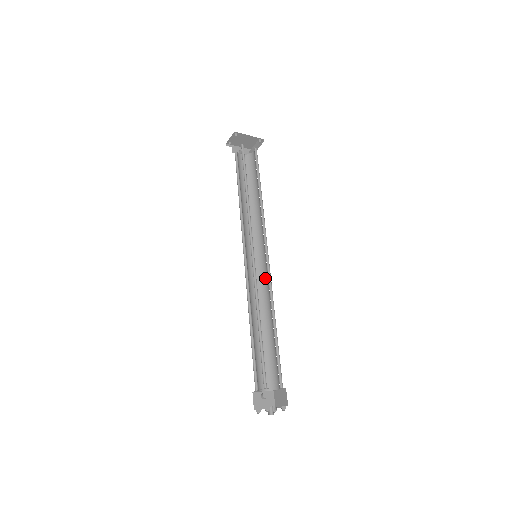
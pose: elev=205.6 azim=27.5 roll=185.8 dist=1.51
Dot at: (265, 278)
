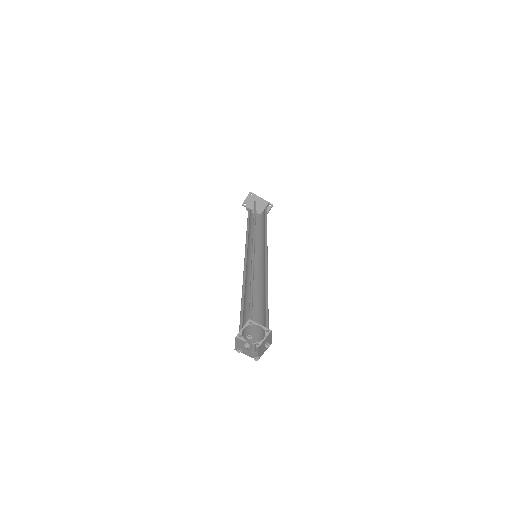
Dot at: (262, 272)
